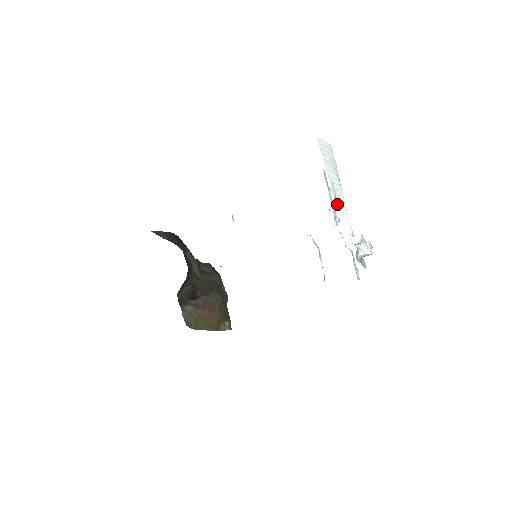
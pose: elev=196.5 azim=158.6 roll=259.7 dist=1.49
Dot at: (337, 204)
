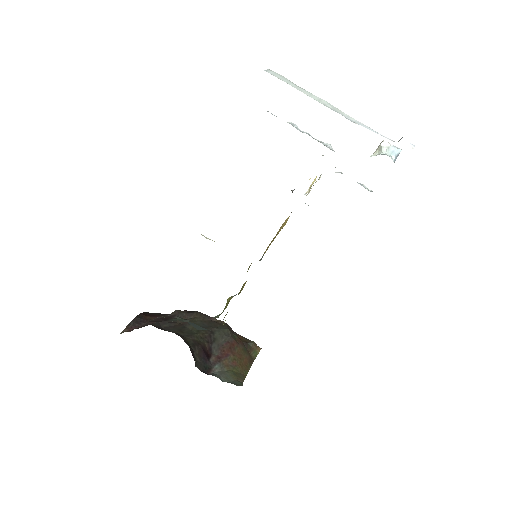
Dot at: (354, 122)
